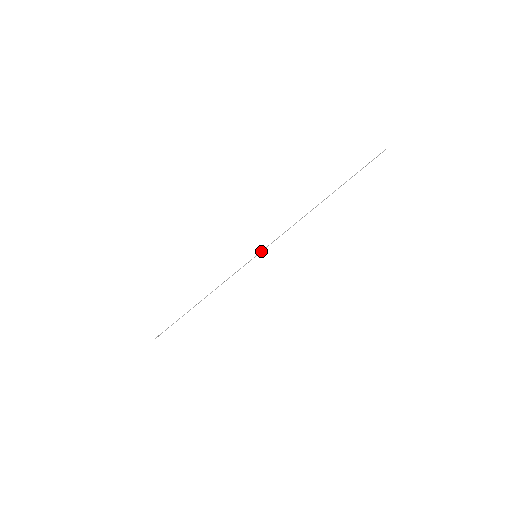
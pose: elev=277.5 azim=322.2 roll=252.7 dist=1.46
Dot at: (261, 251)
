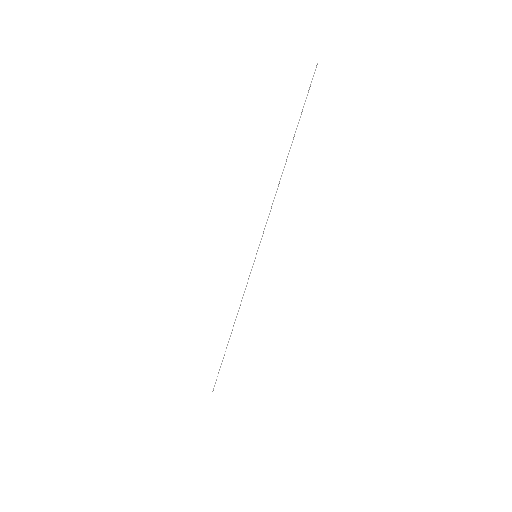
Dot at: (258, 248)
